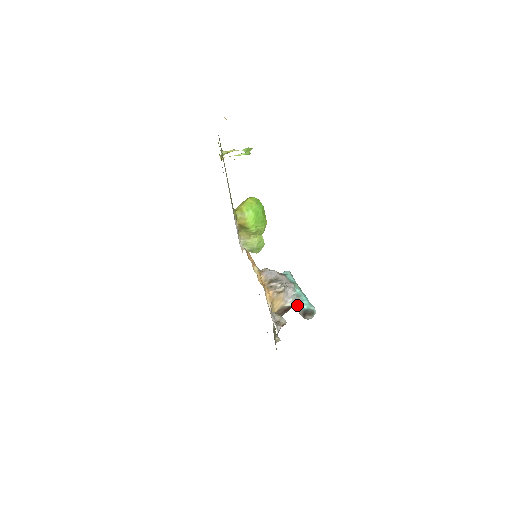
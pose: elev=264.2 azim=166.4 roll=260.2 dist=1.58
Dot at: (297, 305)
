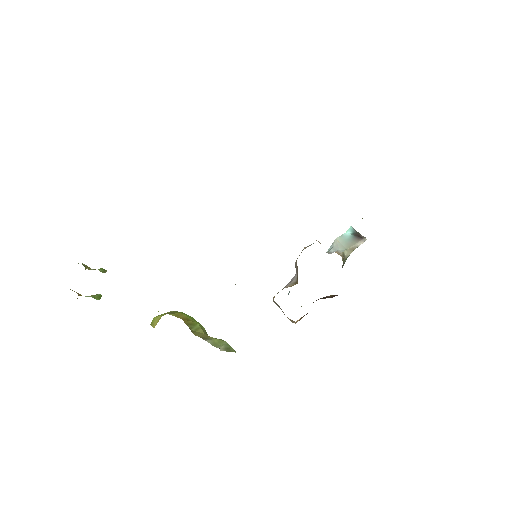
Dot at: (344, 244)
